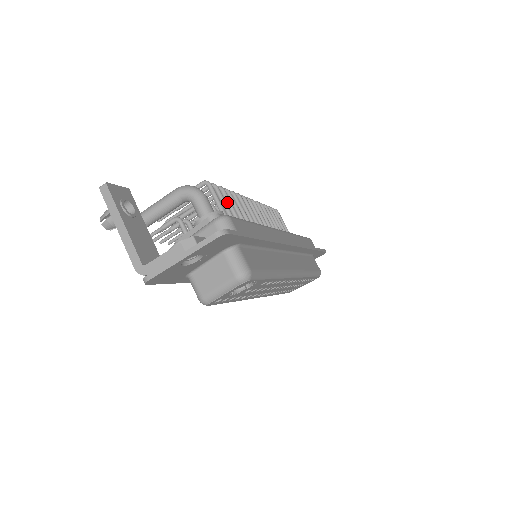
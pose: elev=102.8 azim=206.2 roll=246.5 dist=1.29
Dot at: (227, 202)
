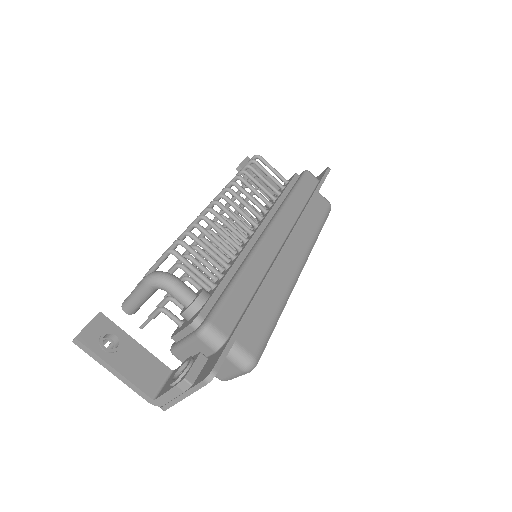
Dot at: (202, 247)
